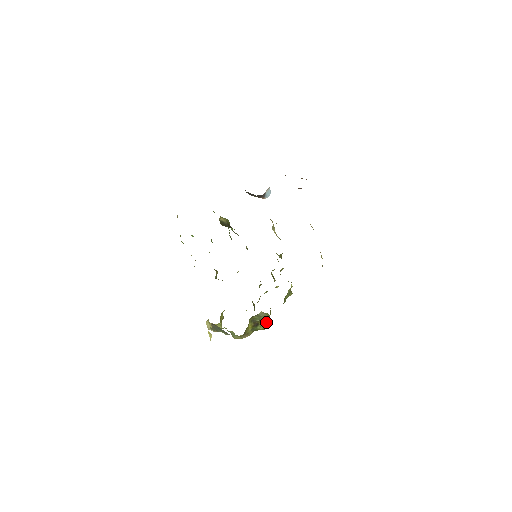
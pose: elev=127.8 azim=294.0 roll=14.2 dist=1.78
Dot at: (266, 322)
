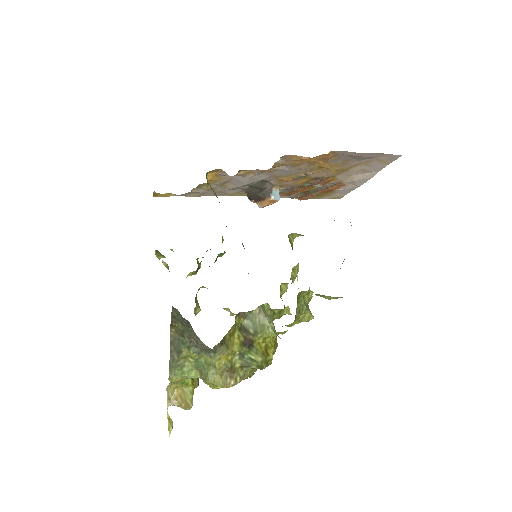
Dot at: (267, 353)
